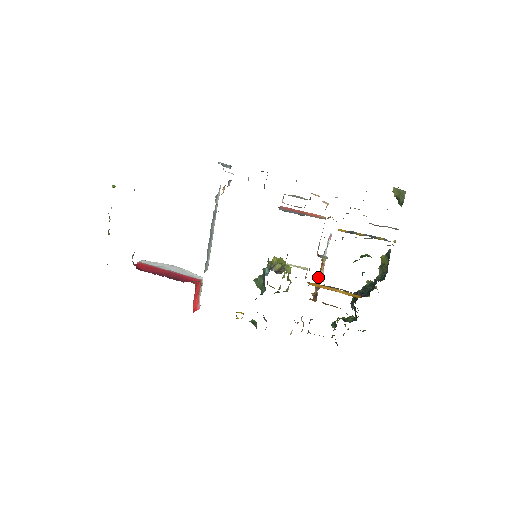
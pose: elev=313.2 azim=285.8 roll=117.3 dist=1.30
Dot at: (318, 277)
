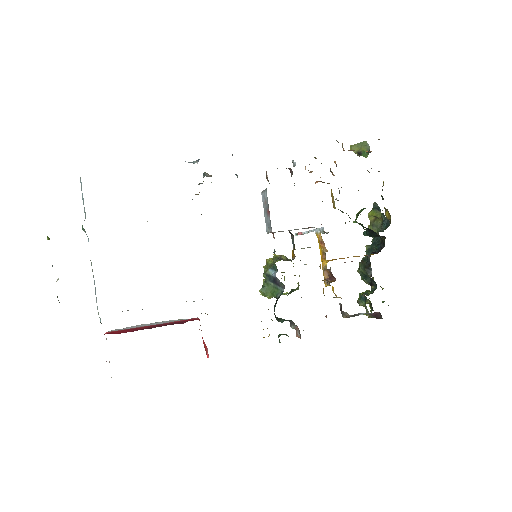
Dot at: (322, 259)
